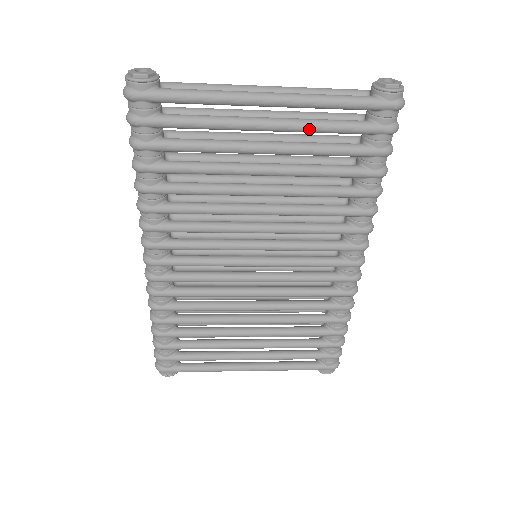
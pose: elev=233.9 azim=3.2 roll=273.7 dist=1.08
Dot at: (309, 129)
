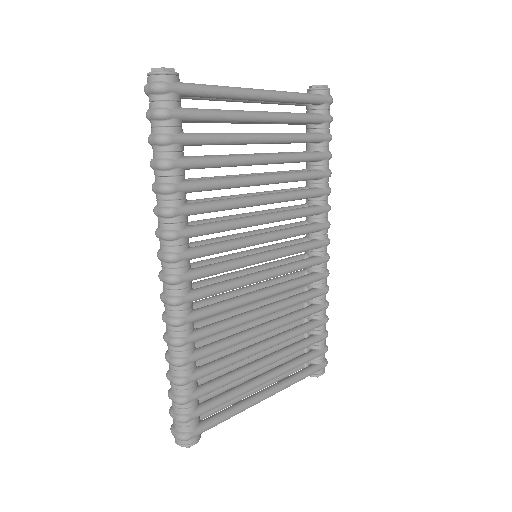
Dot at: (288, 118)
